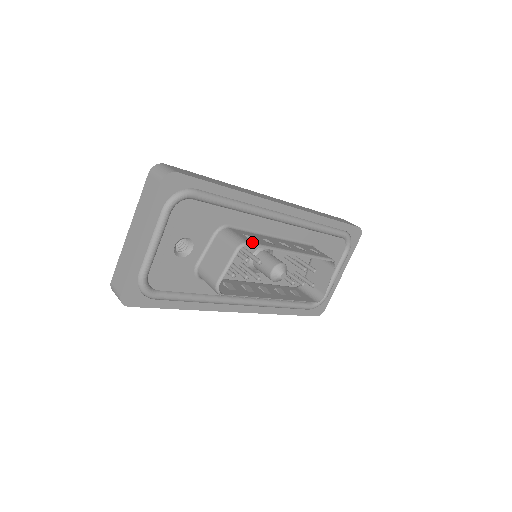
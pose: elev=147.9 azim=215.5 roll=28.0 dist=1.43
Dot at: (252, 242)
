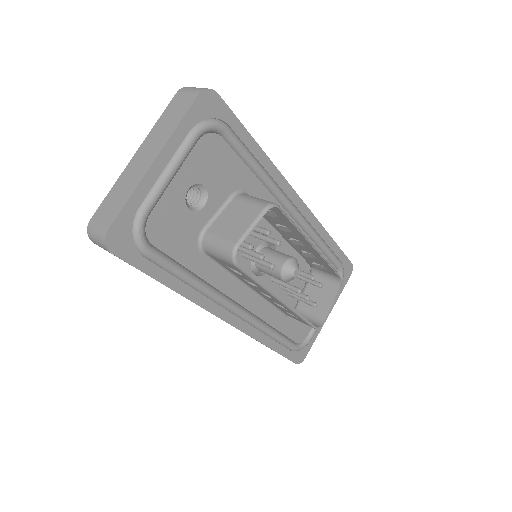
Dot at: (280, 208)
